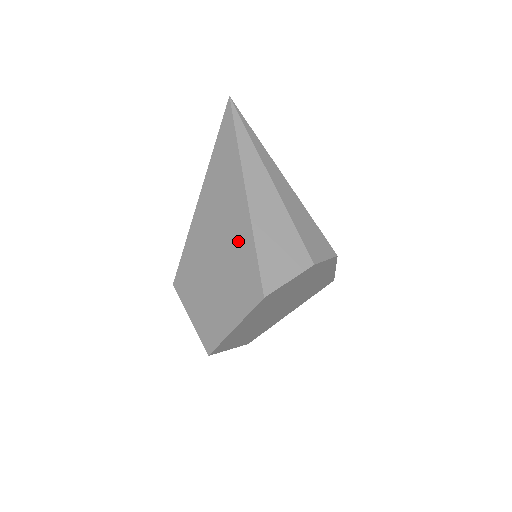
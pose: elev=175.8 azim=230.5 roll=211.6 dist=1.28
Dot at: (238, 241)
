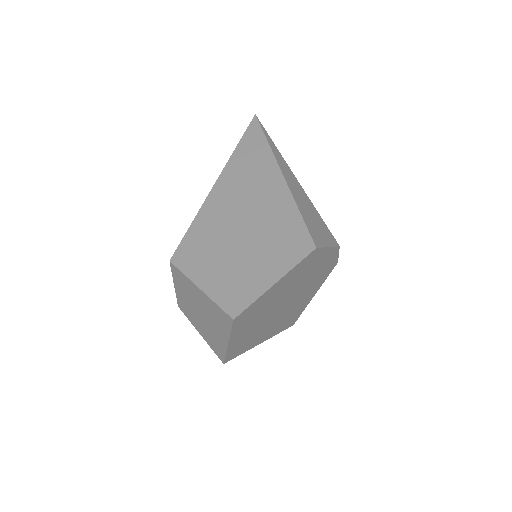
Dot at: (275, 208)
